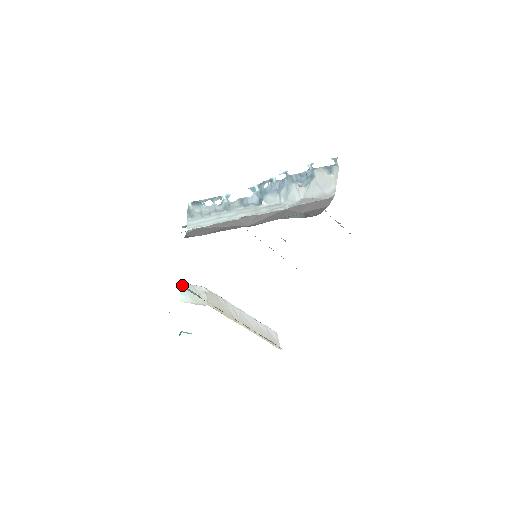
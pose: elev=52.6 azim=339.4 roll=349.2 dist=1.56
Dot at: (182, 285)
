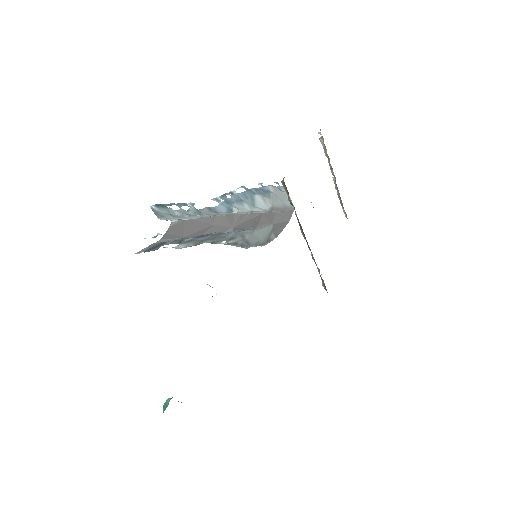
Dot at: occluded
